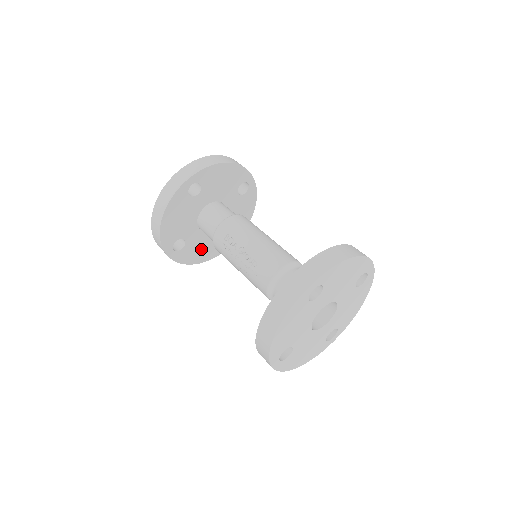
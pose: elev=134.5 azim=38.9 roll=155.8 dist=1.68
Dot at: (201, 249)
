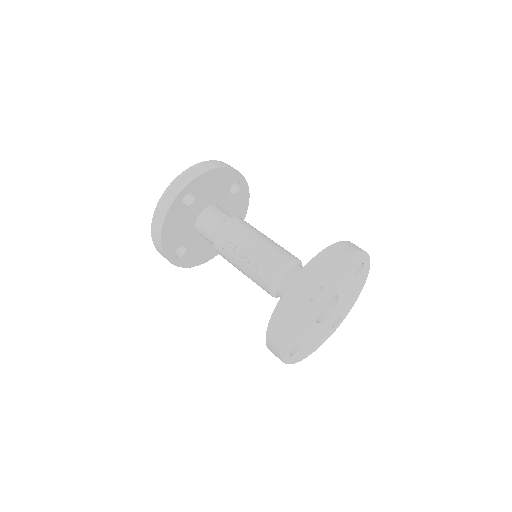
Dot at: (202, 251)
